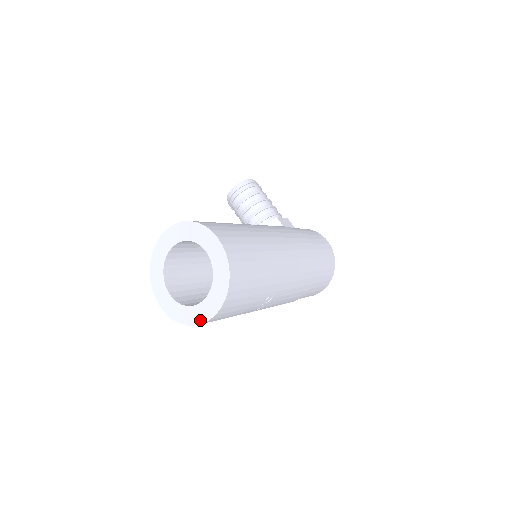
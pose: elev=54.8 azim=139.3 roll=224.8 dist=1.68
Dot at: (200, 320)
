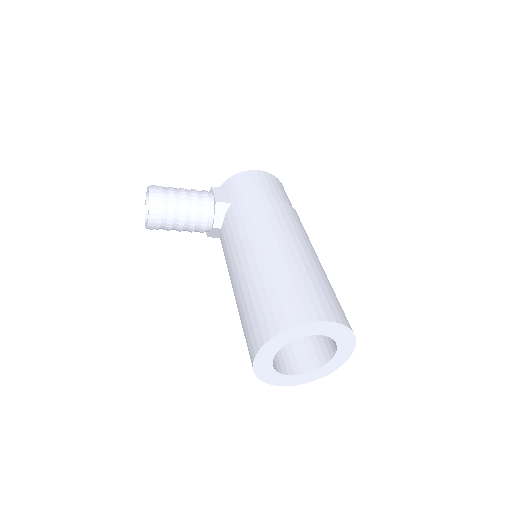
Dot at: (340, 364)
